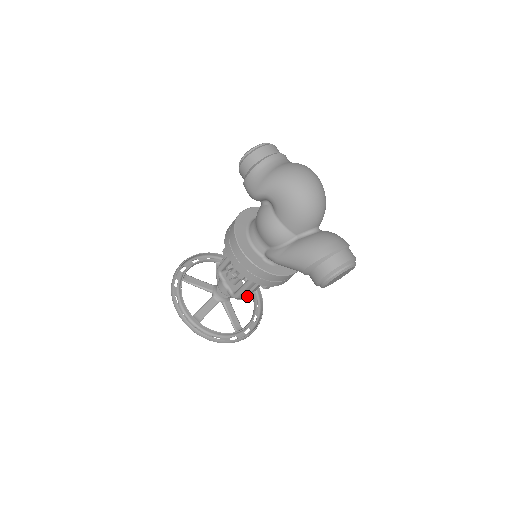
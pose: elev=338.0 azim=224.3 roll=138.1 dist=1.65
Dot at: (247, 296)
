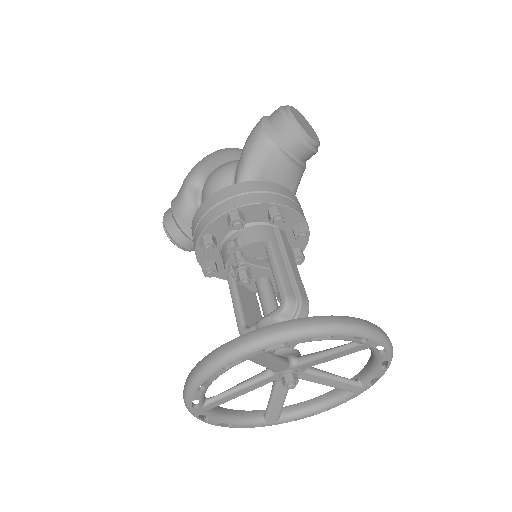
Dot at: (299, 289)
